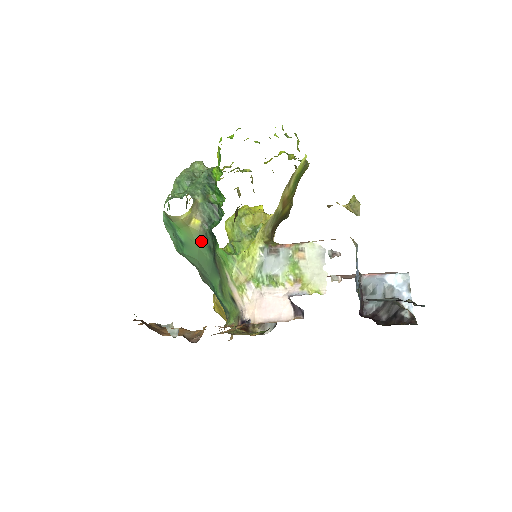
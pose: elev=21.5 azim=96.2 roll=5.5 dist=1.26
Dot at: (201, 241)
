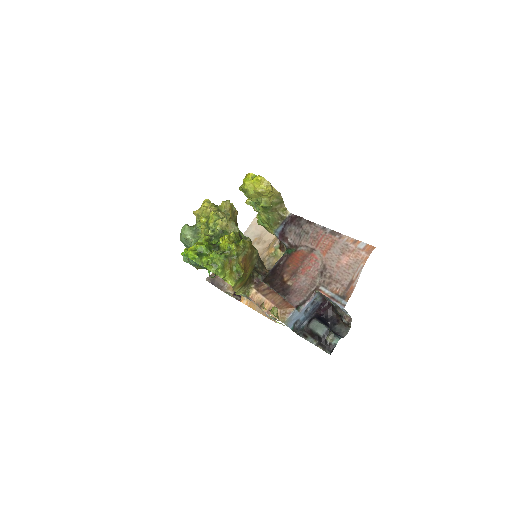
Dot at: occluded
